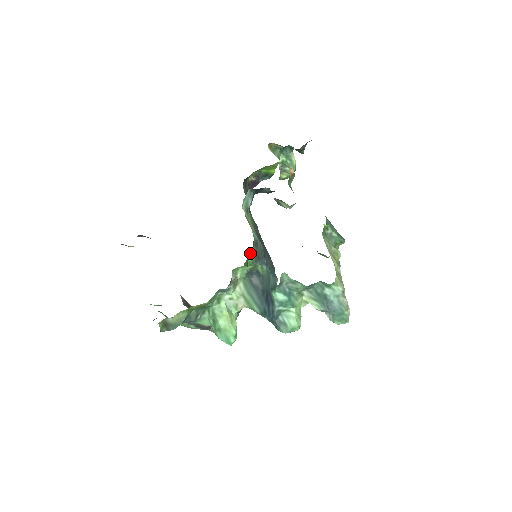
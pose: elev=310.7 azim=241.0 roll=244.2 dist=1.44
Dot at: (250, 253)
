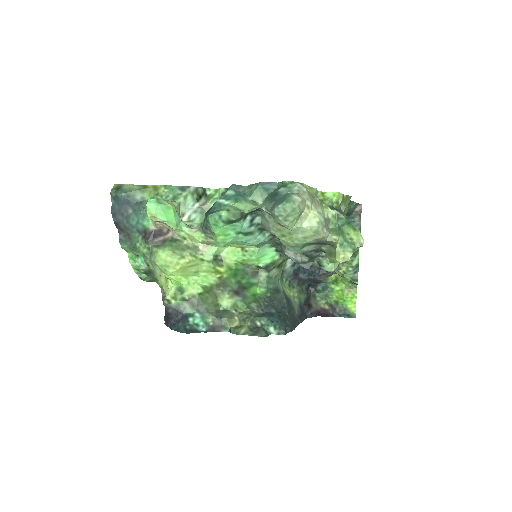
Dot at: (261, 282)
